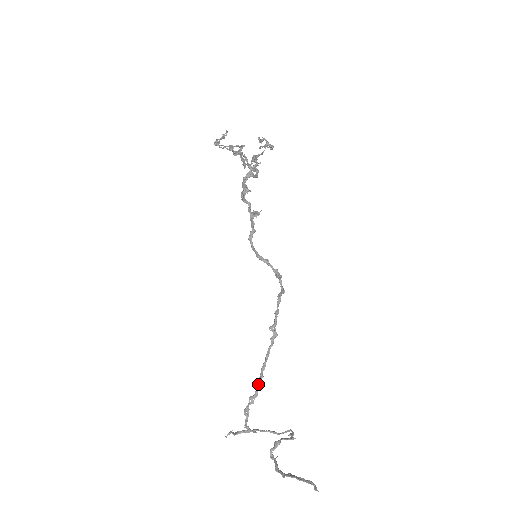
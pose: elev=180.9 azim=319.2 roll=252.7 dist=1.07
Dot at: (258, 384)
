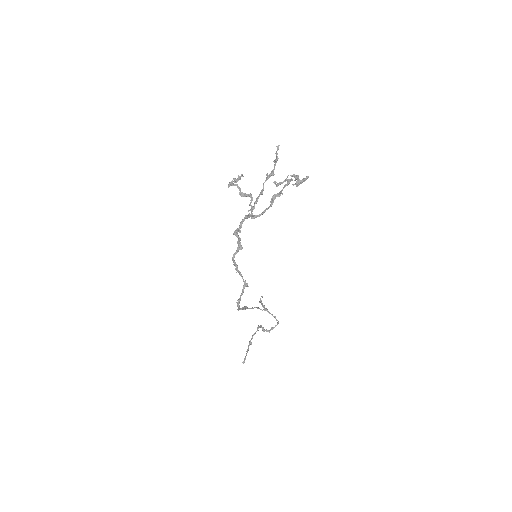
Dot at: (243, 308)
